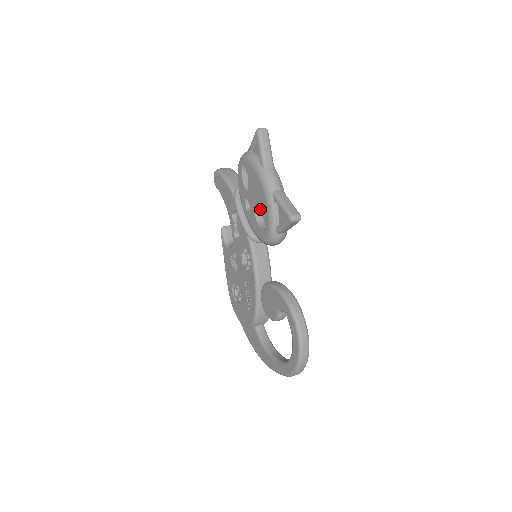
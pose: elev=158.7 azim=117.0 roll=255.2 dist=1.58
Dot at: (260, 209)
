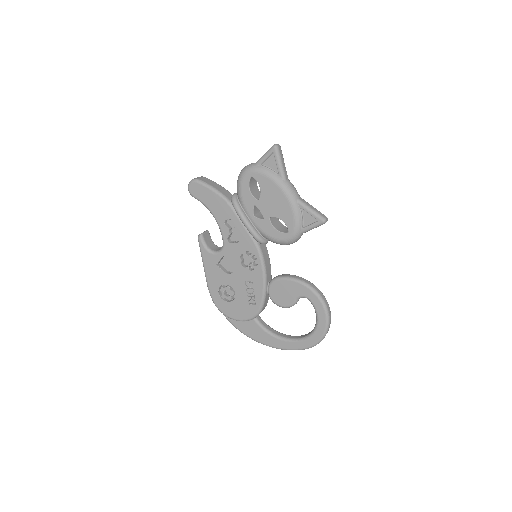
Dot at: (280, 215)
